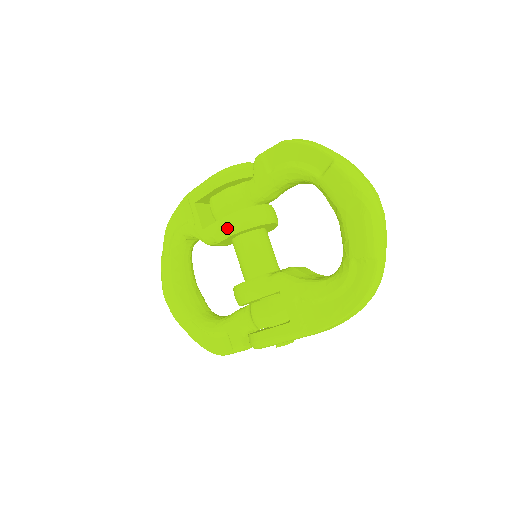
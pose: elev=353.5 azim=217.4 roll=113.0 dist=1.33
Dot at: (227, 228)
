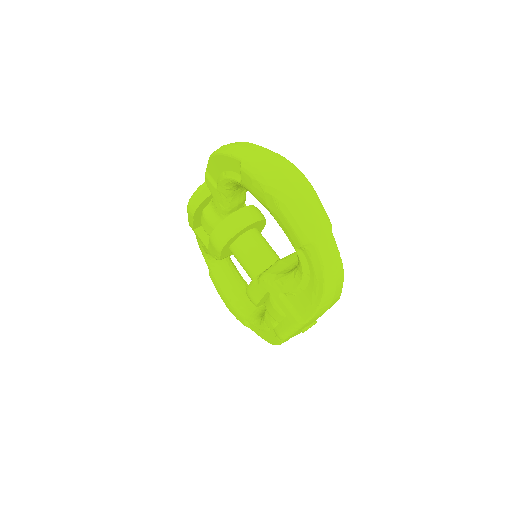
Dot at: (214, 247)
